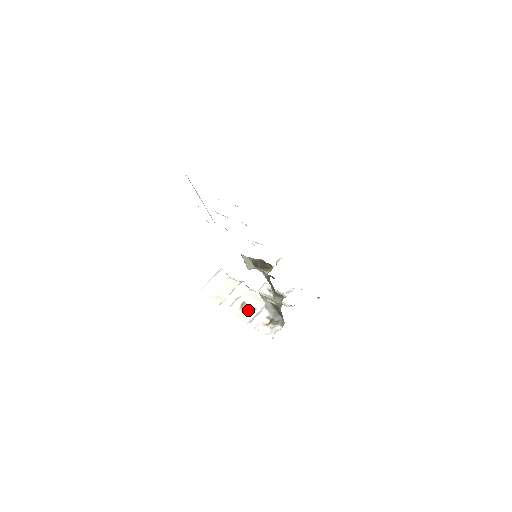
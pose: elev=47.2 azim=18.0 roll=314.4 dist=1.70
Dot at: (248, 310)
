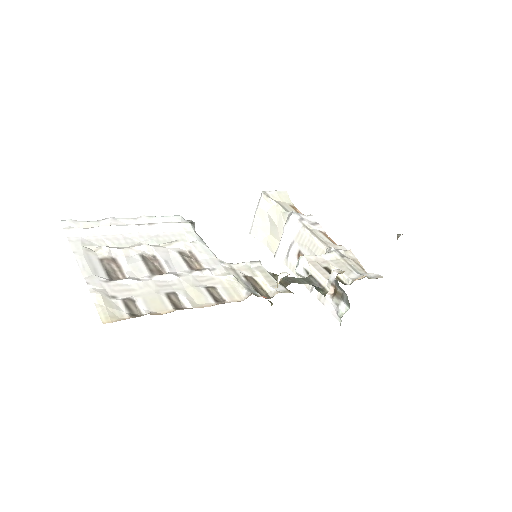
Dot at: occluded
